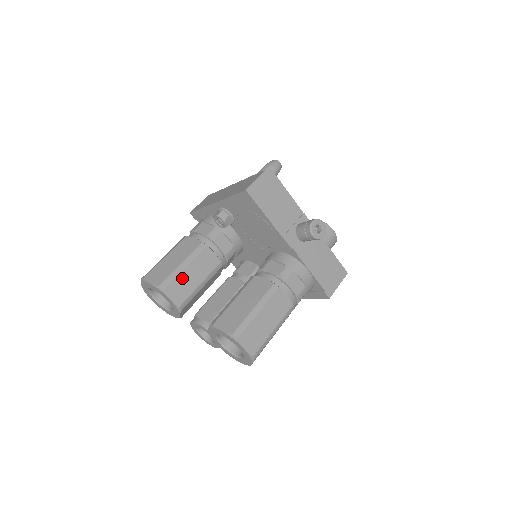
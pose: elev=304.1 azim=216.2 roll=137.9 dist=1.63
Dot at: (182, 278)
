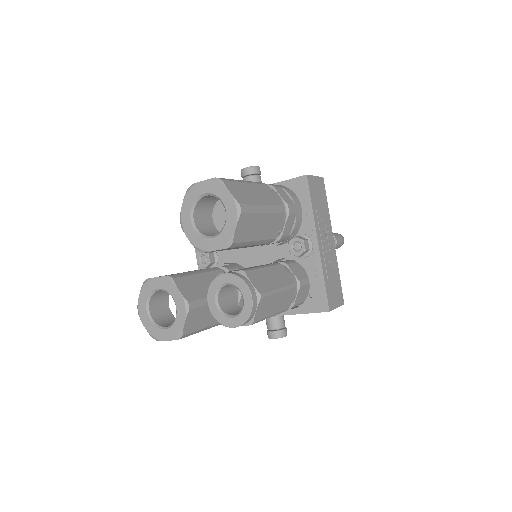
Dot at: occluded
